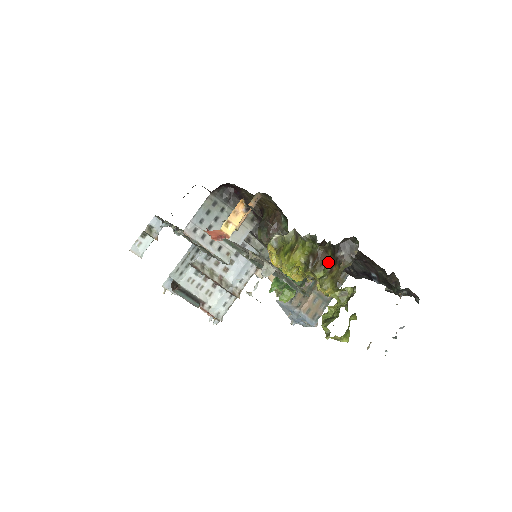
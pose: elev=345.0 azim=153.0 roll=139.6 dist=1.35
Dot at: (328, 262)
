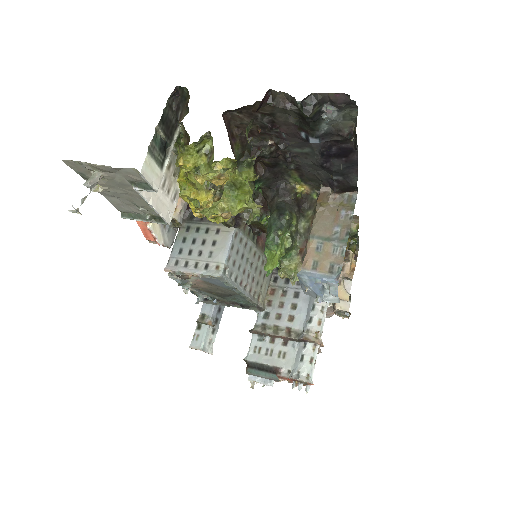
Dot at: (188, 143)
